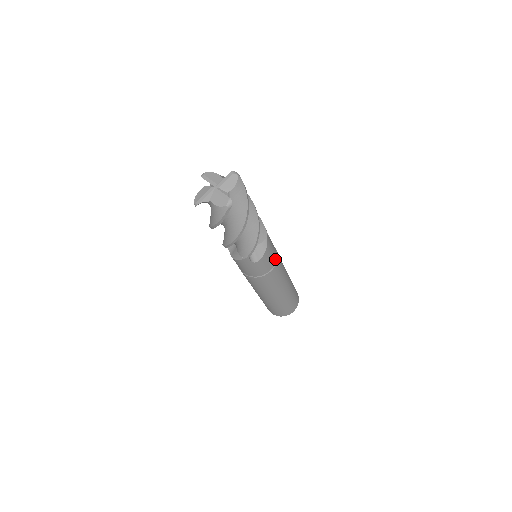
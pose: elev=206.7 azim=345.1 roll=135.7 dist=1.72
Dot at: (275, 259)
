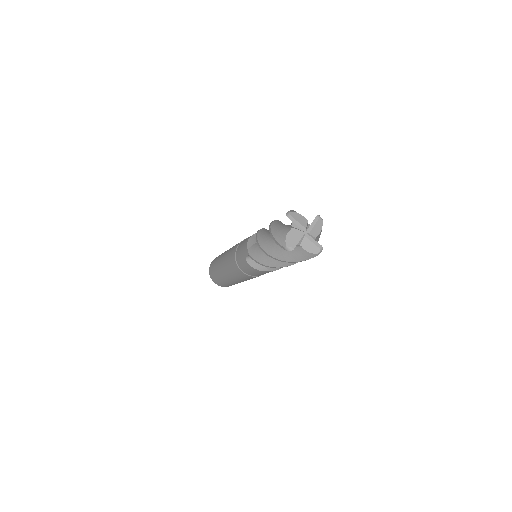
Dot at: occluded
